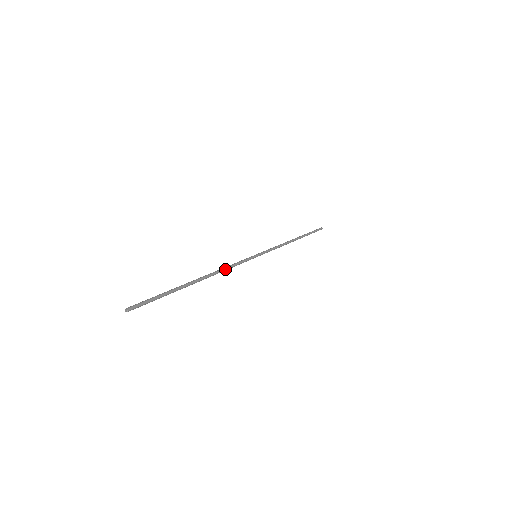
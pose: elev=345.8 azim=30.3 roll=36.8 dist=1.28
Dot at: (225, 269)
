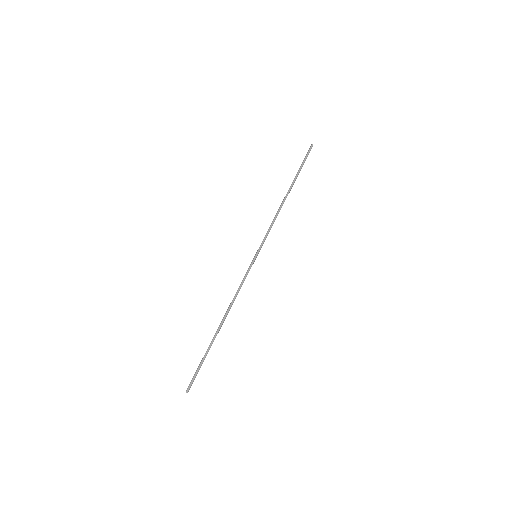
Dot at: occluded
